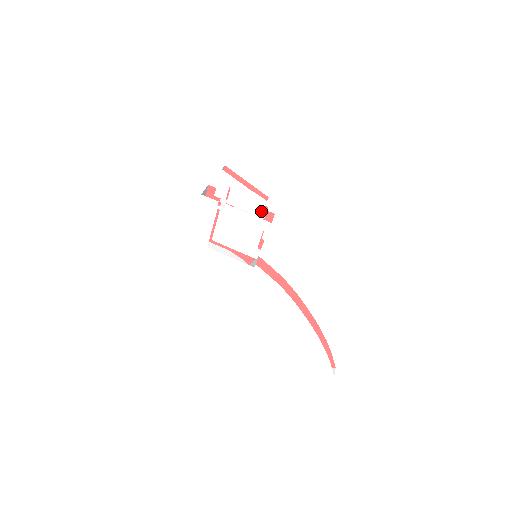
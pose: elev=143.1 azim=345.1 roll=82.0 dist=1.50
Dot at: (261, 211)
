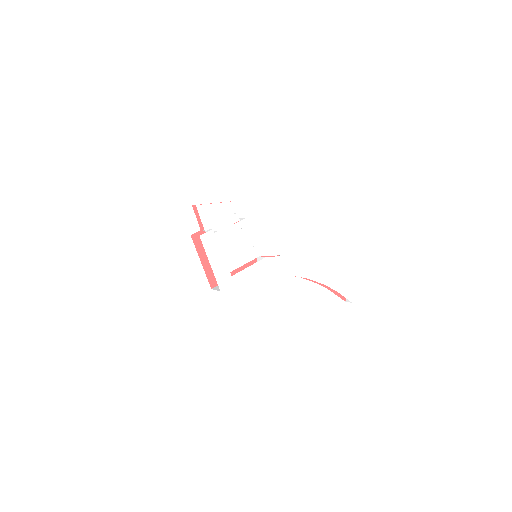
Dot at: (234, 216)
